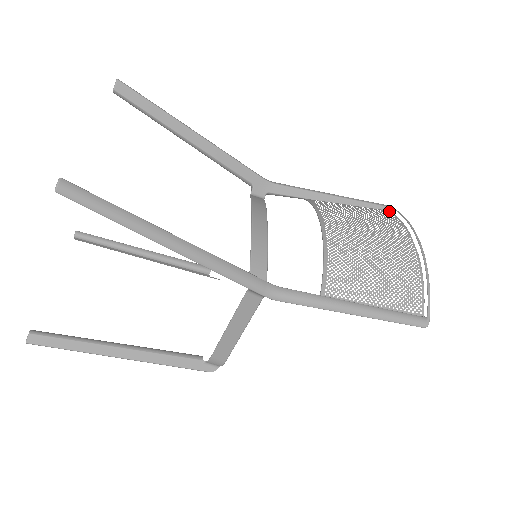
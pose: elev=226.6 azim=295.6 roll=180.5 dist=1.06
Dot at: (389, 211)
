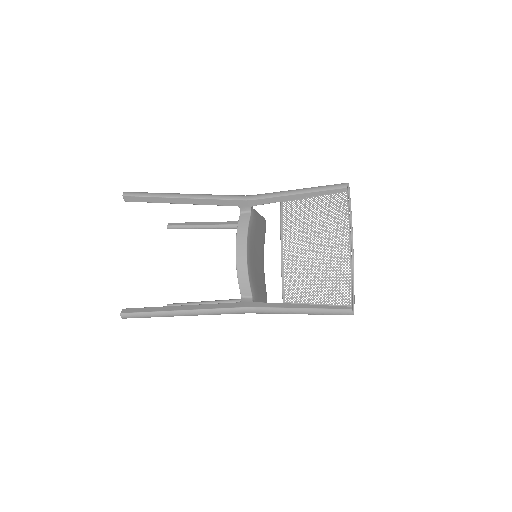
Dot at: (348, 195)
